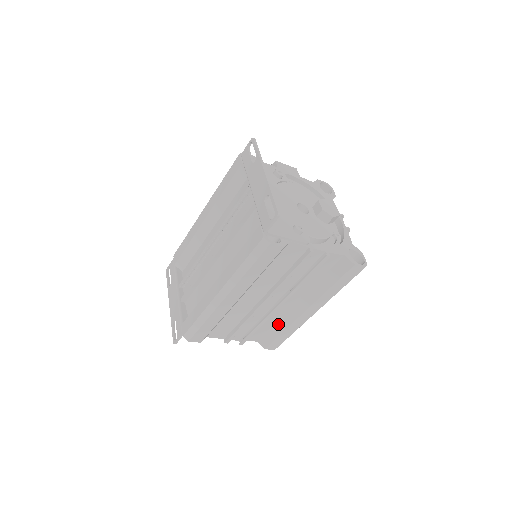
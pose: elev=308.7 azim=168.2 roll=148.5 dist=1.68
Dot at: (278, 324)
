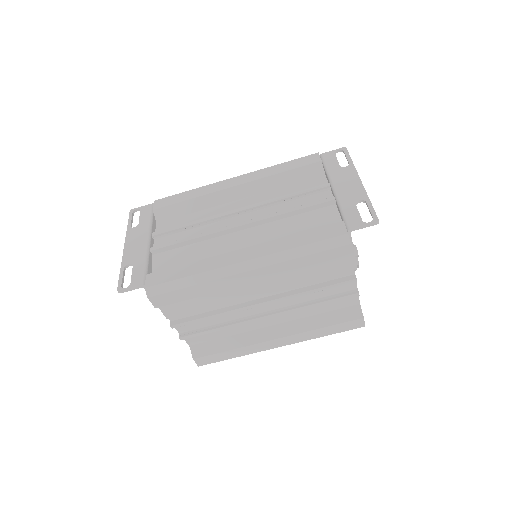
Dot at: (233, 338)
